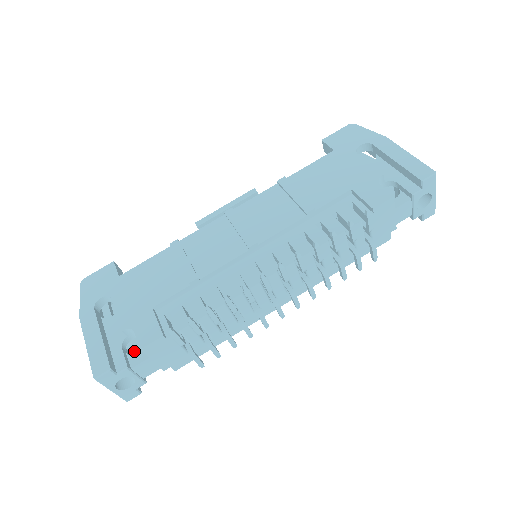
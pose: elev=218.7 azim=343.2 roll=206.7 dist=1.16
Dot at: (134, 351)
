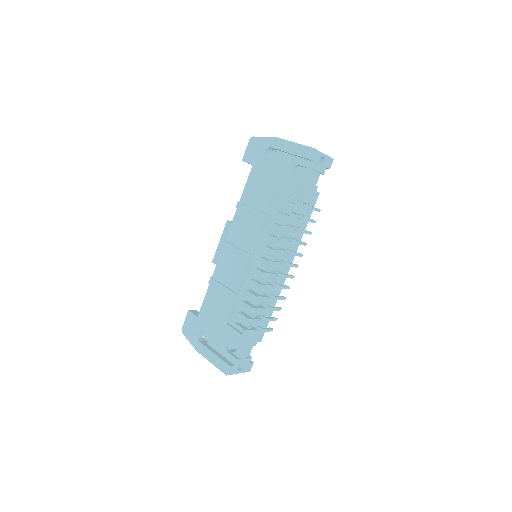
Dot at: occluded
